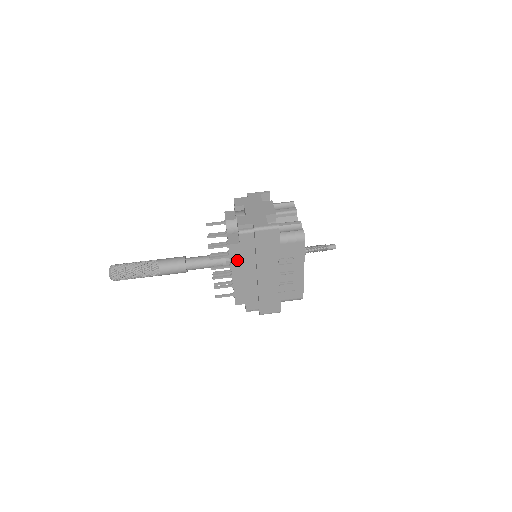
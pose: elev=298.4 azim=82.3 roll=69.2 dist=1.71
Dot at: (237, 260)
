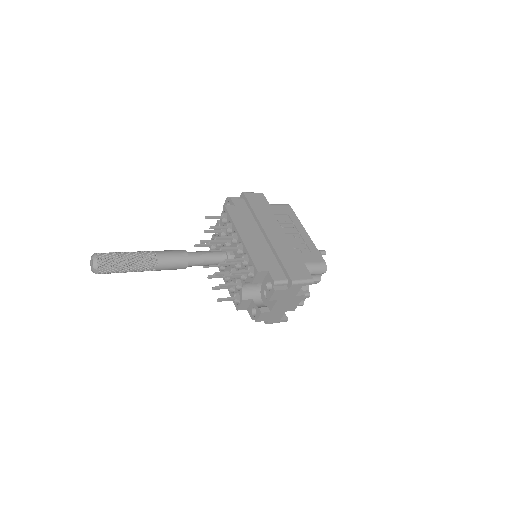
Dot at: (238, 221)
